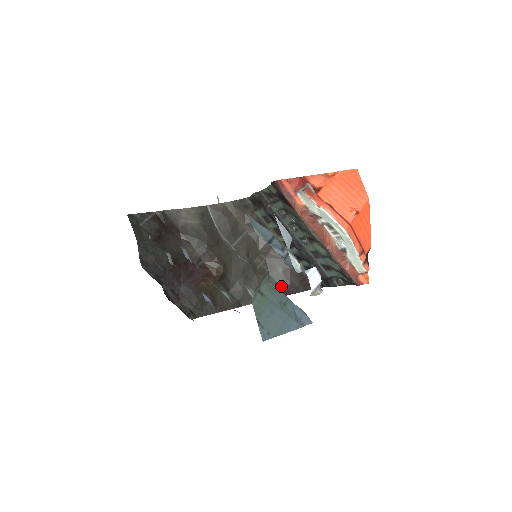
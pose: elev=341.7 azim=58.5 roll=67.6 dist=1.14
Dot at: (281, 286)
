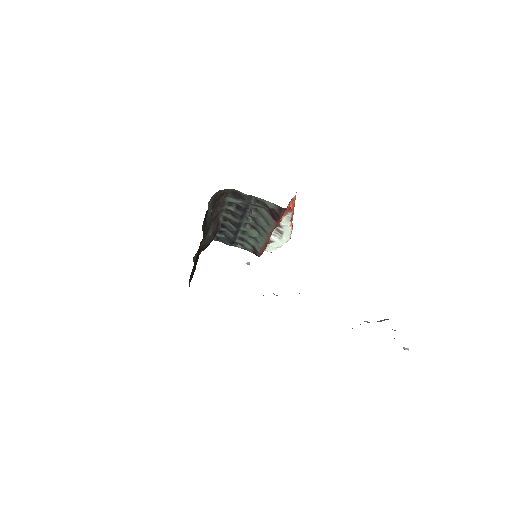
Dot at: (206, 245)
